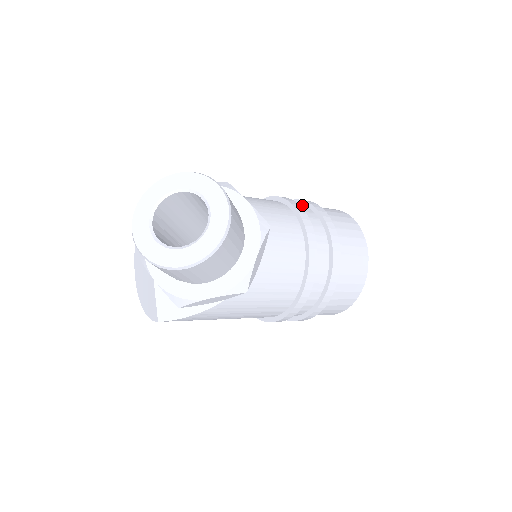
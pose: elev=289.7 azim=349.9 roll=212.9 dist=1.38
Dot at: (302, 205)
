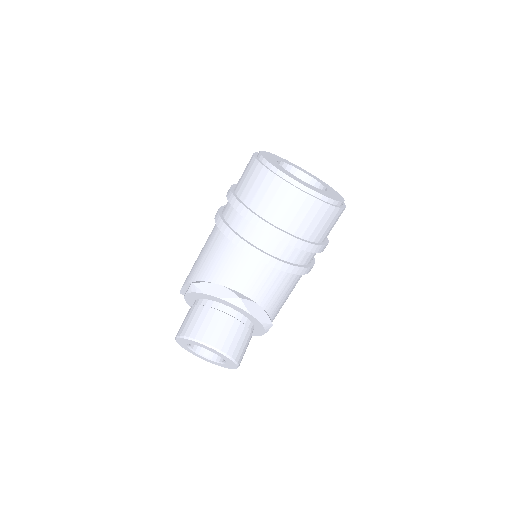
Dot at: (237, 213)
